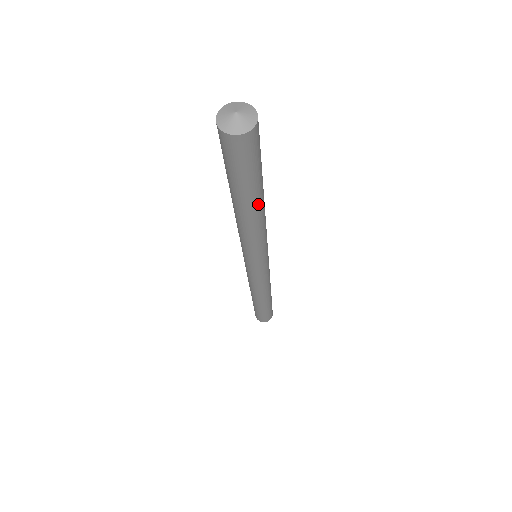
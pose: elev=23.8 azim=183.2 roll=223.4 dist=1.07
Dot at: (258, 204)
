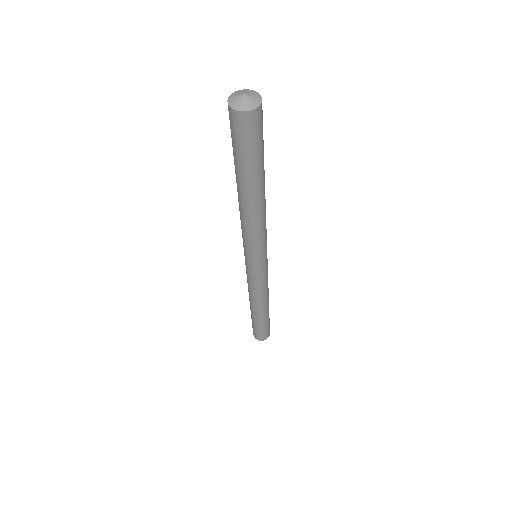
Dot at: (264, 182)
